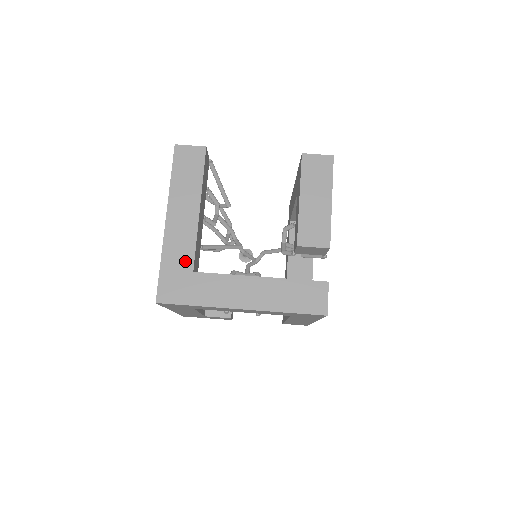
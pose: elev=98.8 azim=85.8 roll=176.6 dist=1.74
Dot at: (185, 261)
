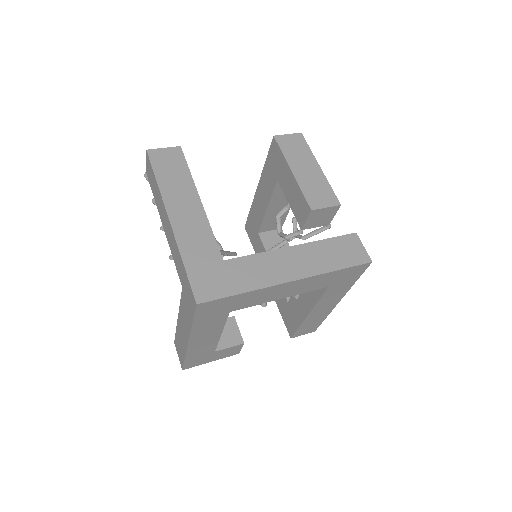
Dot at: (209, 253)
